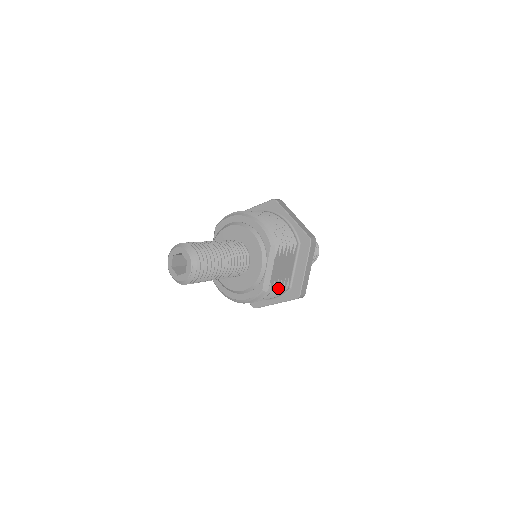
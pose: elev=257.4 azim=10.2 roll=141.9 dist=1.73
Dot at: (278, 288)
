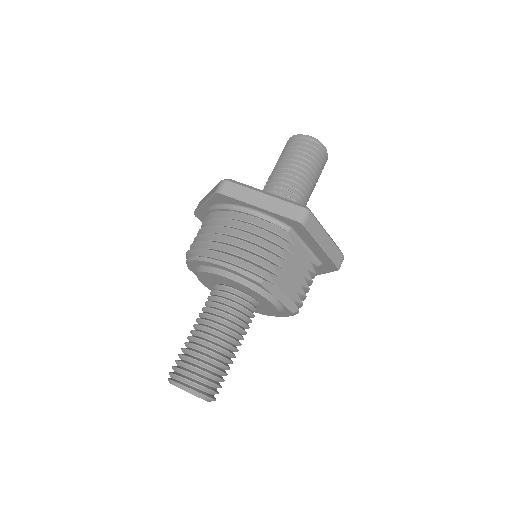
Dot at: (308, 288)
